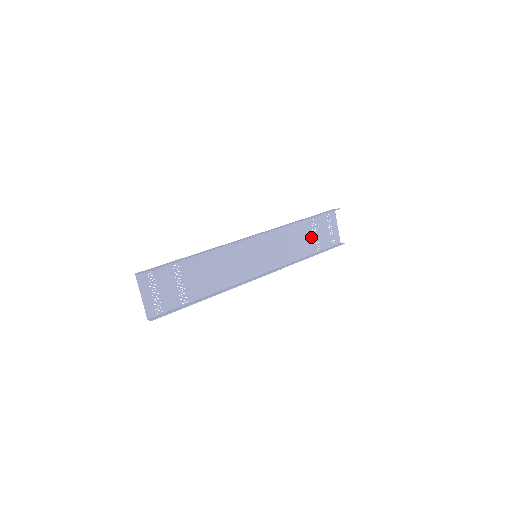
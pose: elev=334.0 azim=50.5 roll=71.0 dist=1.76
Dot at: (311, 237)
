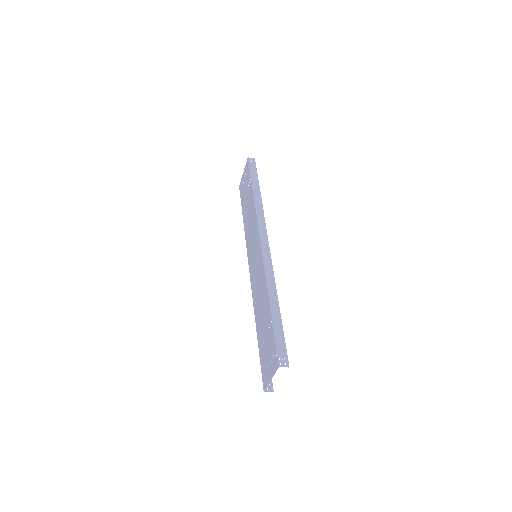
Dot at: (246, 200)
